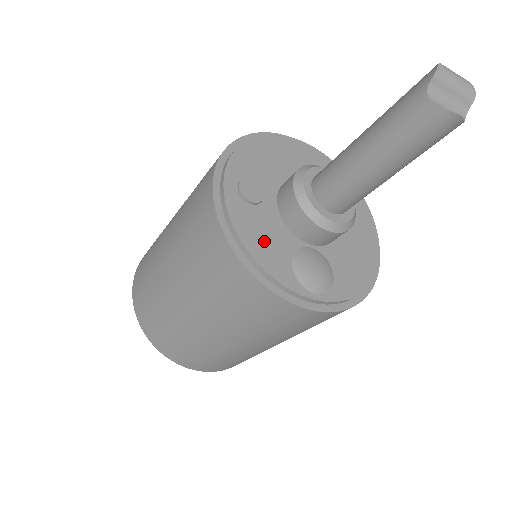
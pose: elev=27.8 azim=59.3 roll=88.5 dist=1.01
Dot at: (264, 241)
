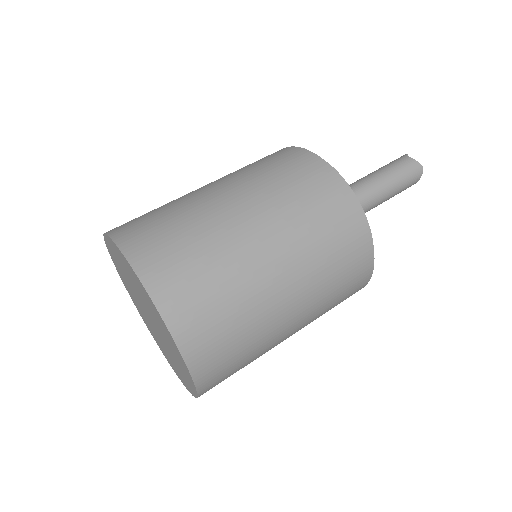
Dot at: occluded
